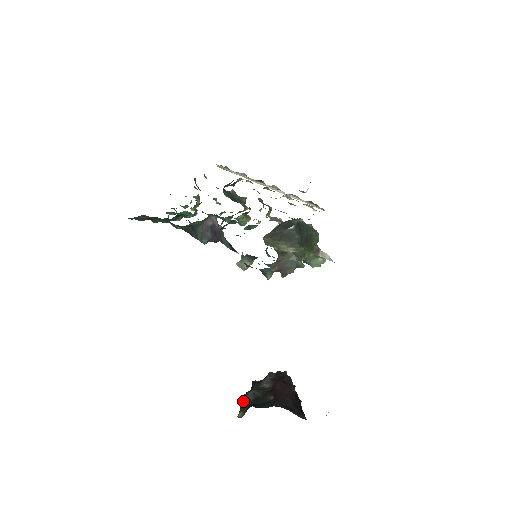
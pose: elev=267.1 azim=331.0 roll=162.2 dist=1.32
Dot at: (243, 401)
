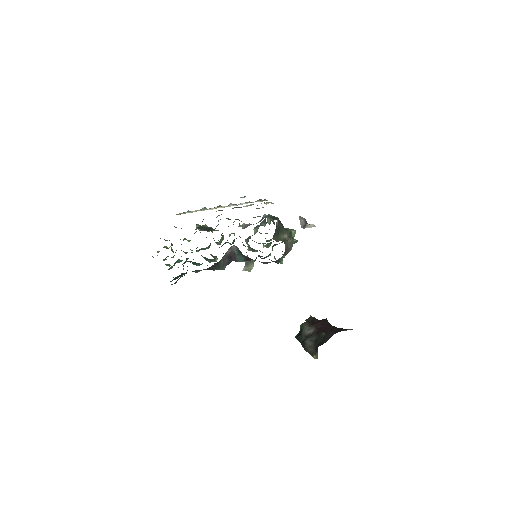
Dot at: (308, 350)
